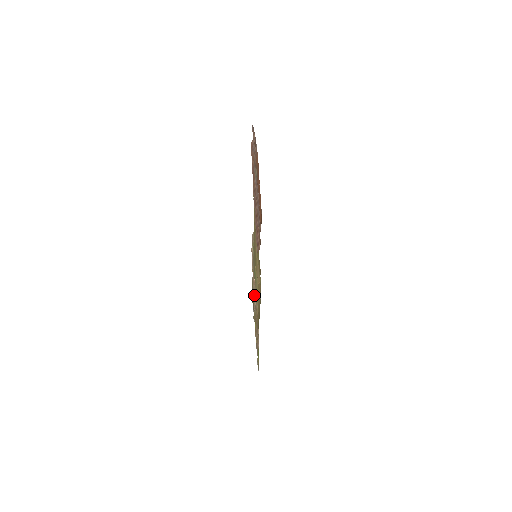
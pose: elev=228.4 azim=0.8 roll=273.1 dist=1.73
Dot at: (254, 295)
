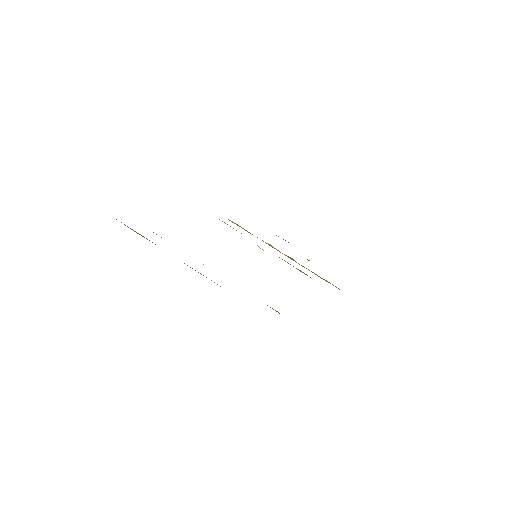
Dot at: occluded
